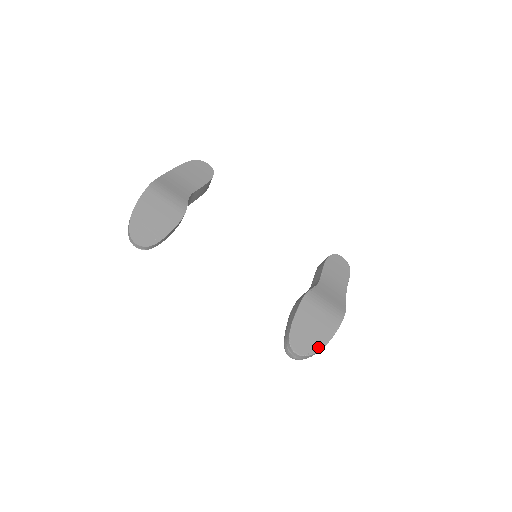
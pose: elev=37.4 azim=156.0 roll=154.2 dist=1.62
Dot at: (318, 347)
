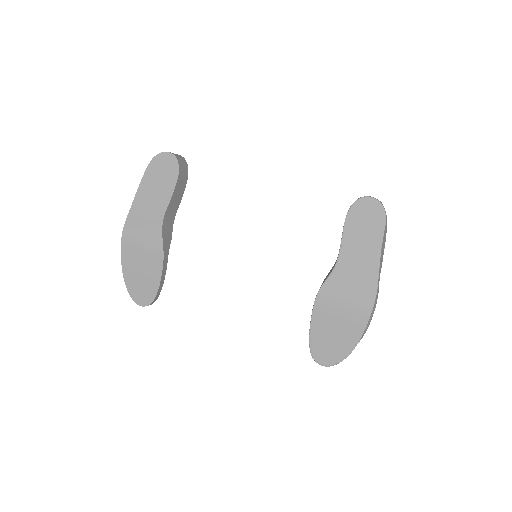
Dot at: (346, 352)
